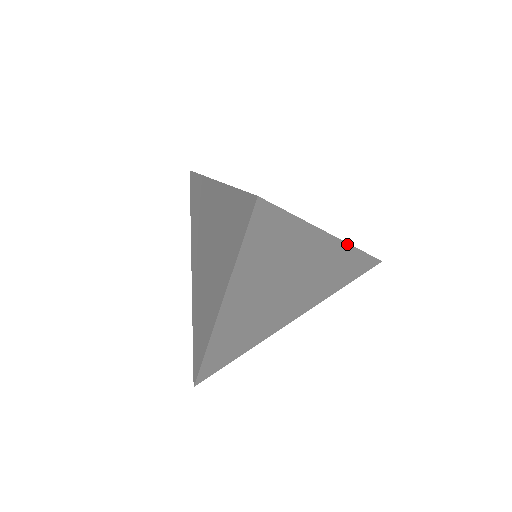
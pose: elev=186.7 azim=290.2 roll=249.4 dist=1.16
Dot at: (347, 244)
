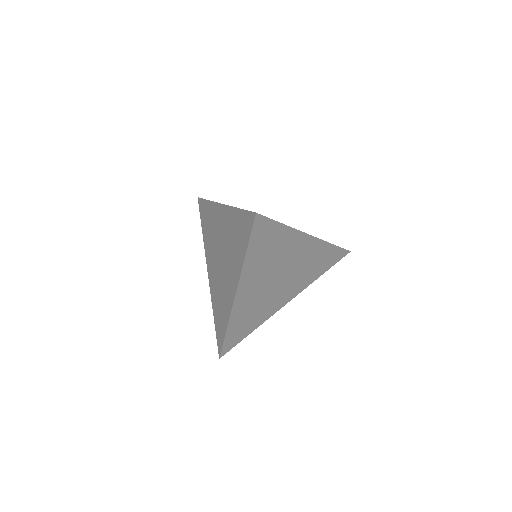
Dot at: (321, 240)
